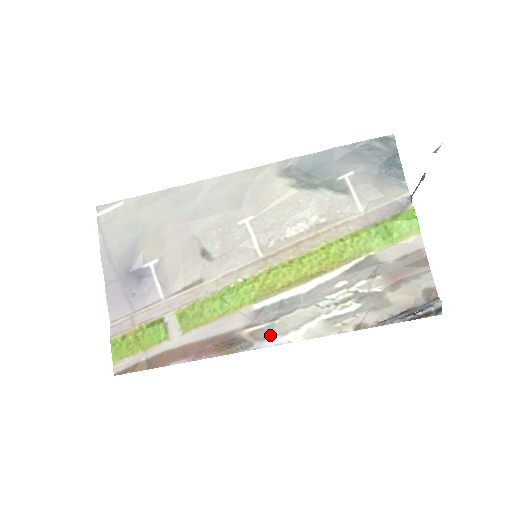
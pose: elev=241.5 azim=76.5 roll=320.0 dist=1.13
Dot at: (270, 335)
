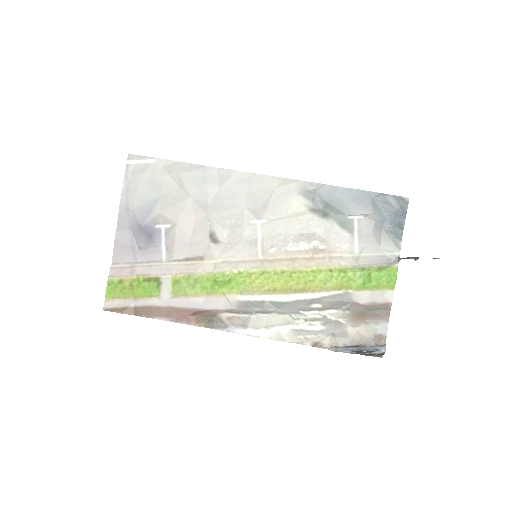
Dot at: (244, 325)
